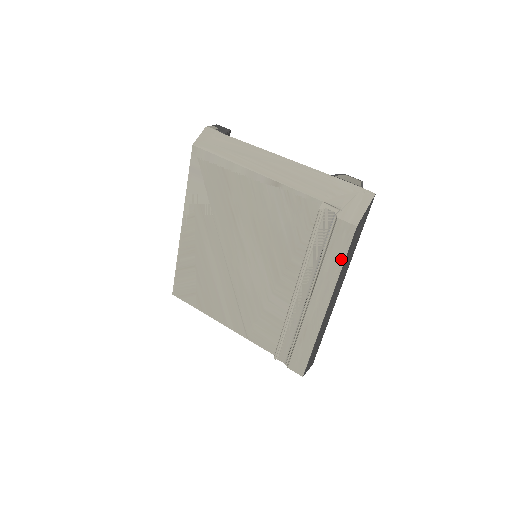
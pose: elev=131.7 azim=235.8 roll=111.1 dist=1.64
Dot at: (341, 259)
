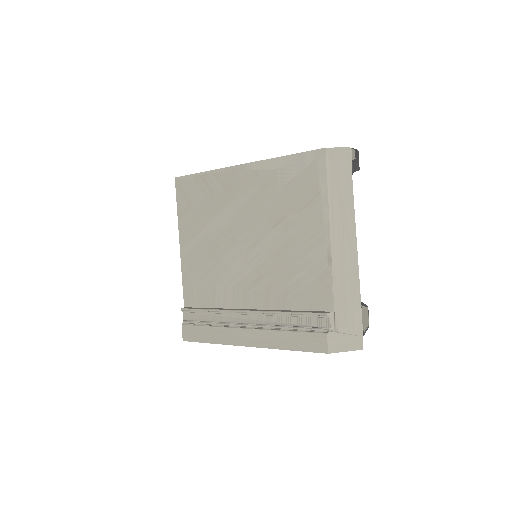
Dot at: (295, 347)
